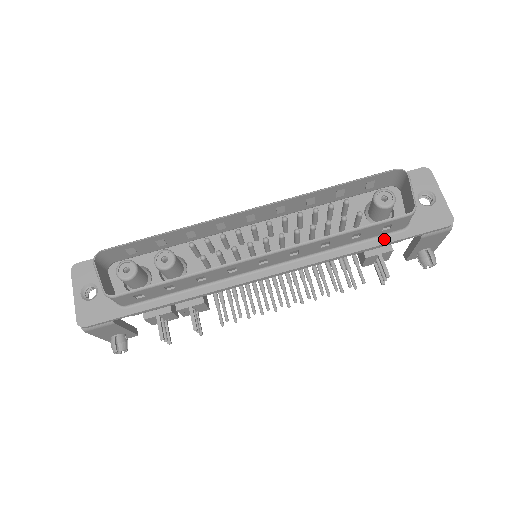
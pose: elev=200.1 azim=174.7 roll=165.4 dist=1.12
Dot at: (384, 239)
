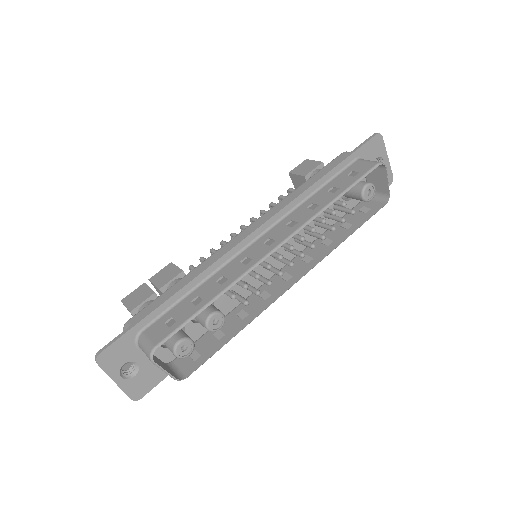
Dot at: occluded
